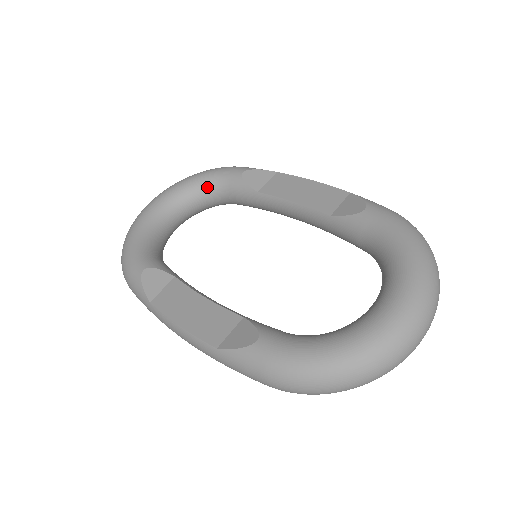
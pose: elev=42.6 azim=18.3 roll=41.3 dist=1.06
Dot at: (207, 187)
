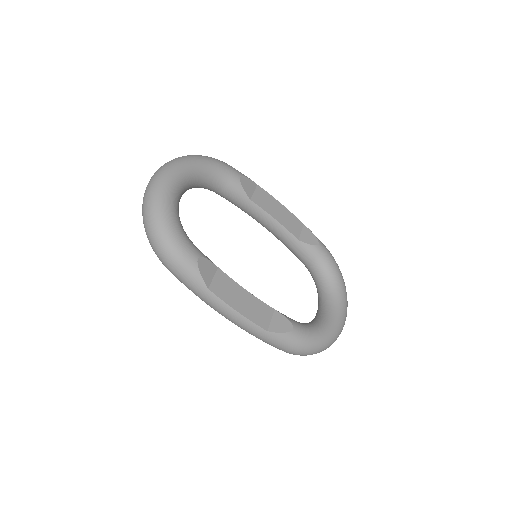
Dot at: (210, 177)
